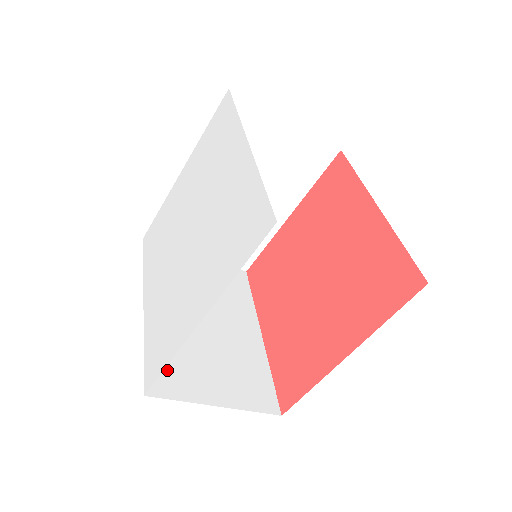
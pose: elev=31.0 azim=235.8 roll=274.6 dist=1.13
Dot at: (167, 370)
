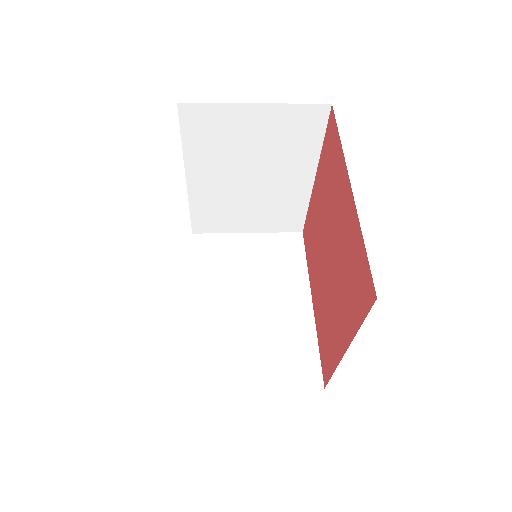
Dot at: (209, 366)
